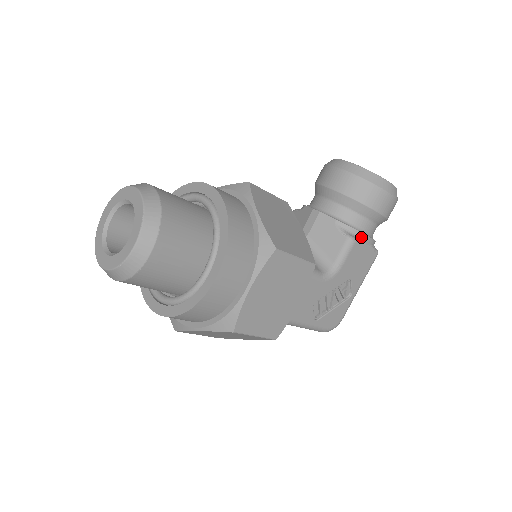
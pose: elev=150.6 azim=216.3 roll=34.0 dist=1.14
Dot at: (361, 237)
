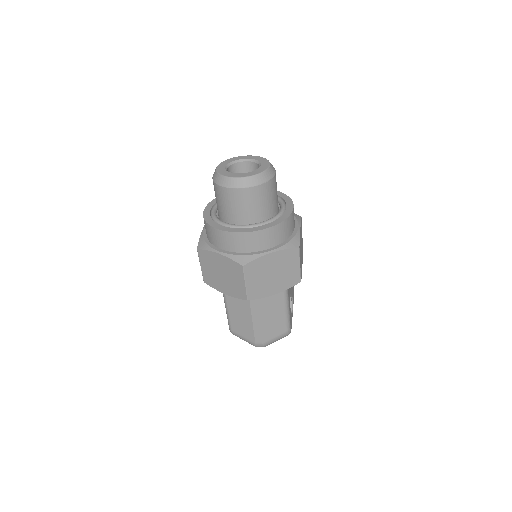
Dot at: occluded
